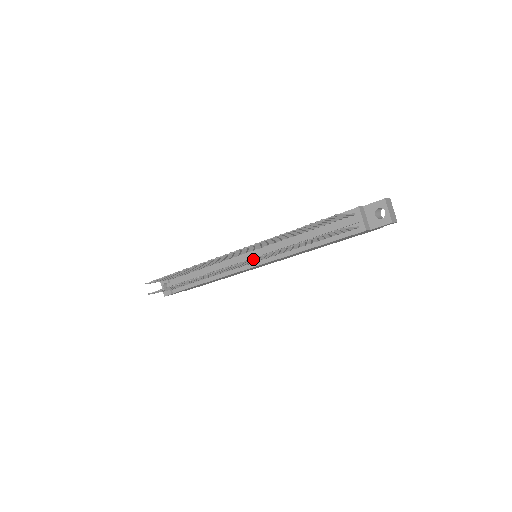
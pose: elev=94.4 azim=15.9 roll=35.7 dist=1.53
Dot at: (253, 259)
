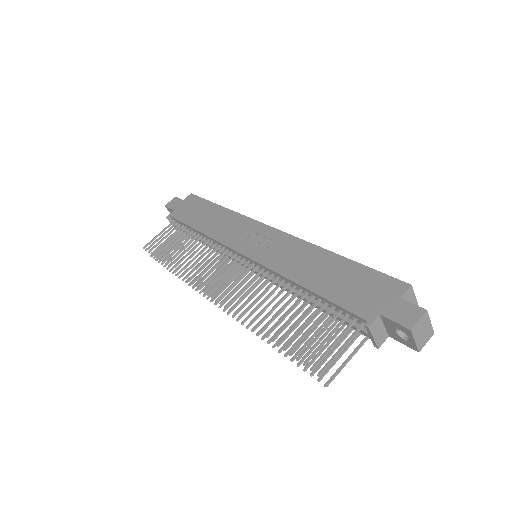
Dot at: (237, 321)
